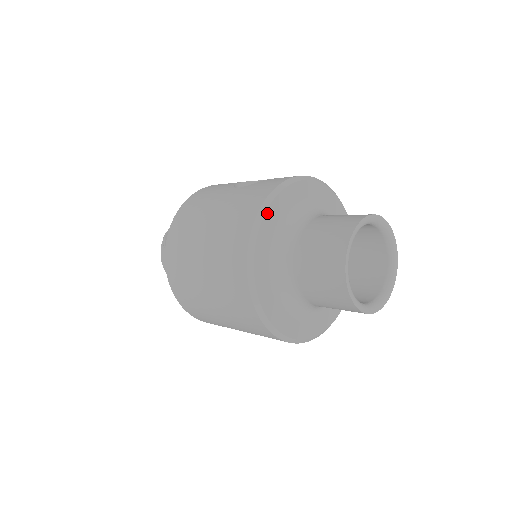
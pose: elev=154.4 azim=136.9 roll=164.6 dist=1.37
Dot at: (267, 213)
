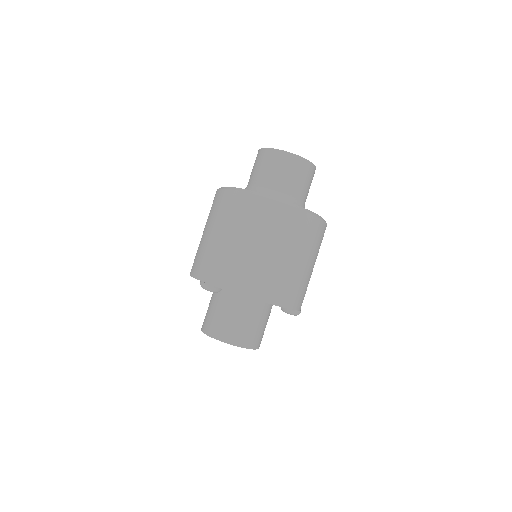
Dot at: occluded
